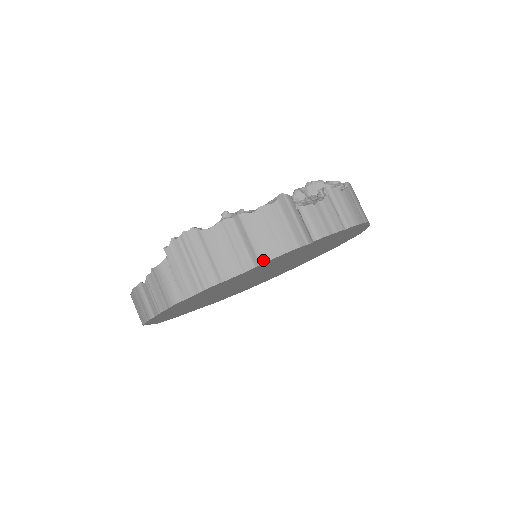
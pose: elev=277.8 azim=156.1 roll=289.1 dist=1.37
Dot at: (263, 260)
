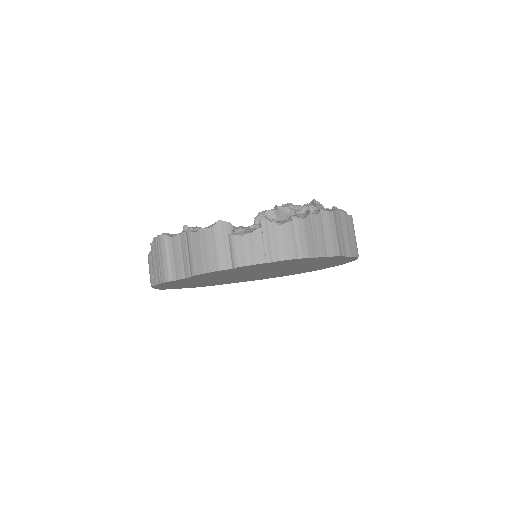
Dot at: (193, 273)
